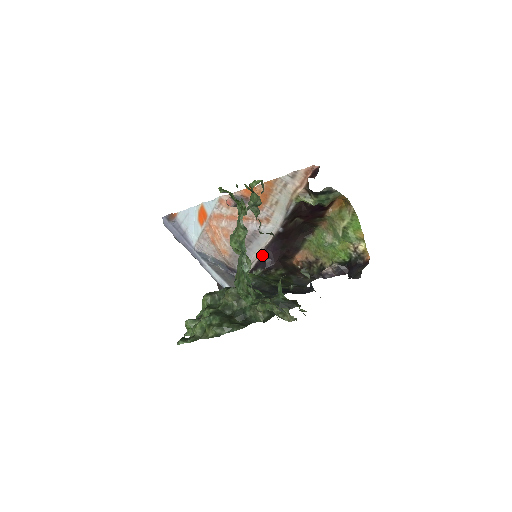
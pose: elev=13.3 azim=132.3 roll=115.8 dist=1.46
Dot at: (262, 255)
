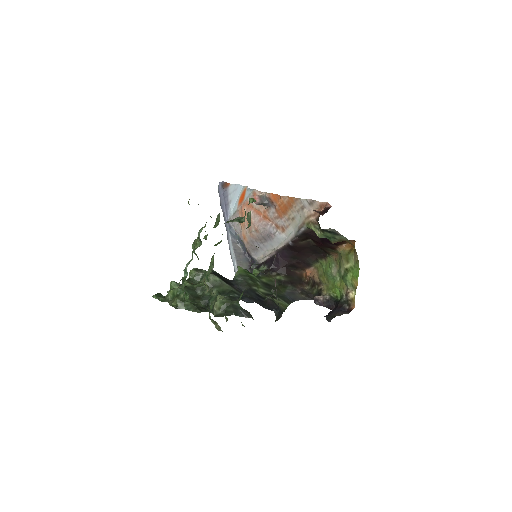
Dot at: (273, 255)
